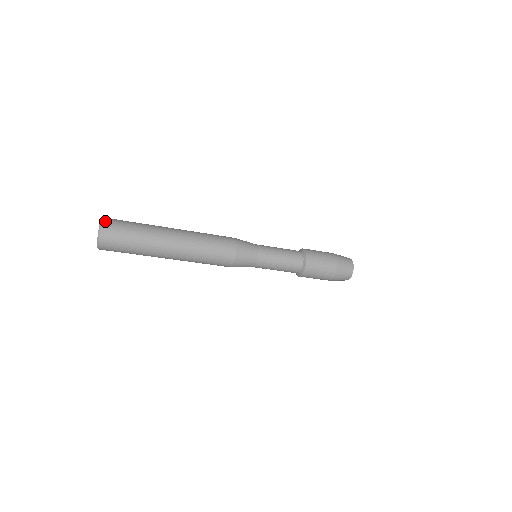
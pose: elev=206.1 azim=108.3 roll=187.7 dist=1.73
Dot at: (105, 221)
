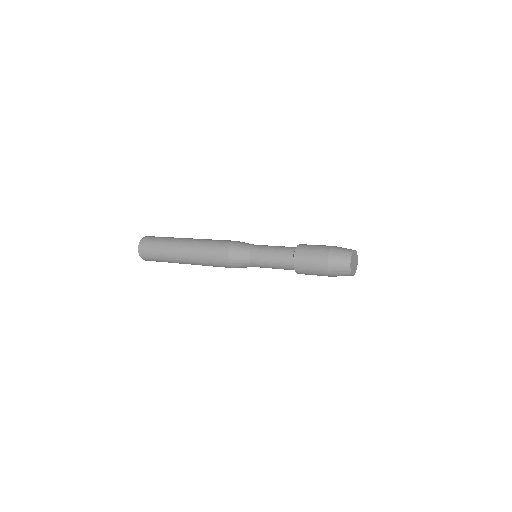
Dot at: (140, 254)
